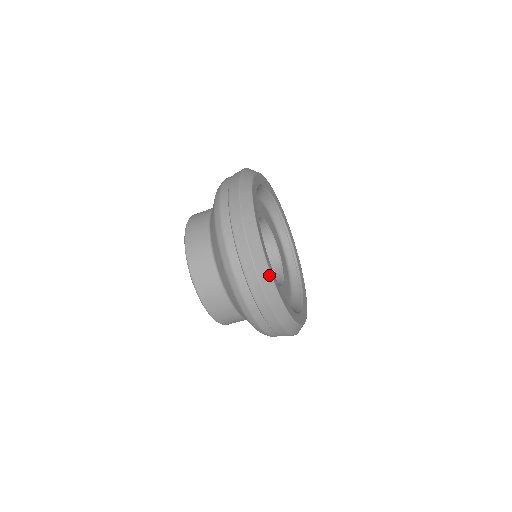
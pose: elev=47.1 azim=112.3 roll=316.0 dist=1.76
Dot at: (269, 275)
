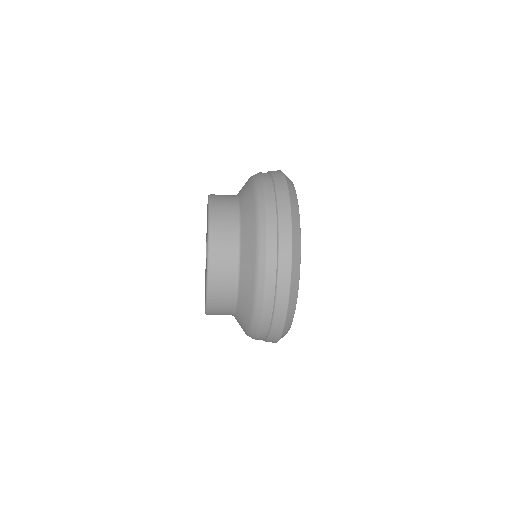
Dot at: (298, 272)
